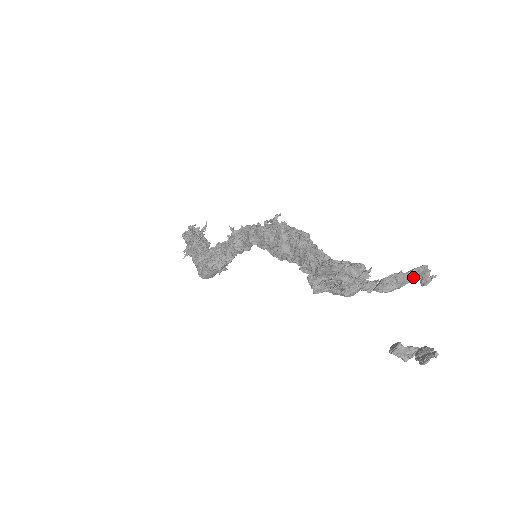
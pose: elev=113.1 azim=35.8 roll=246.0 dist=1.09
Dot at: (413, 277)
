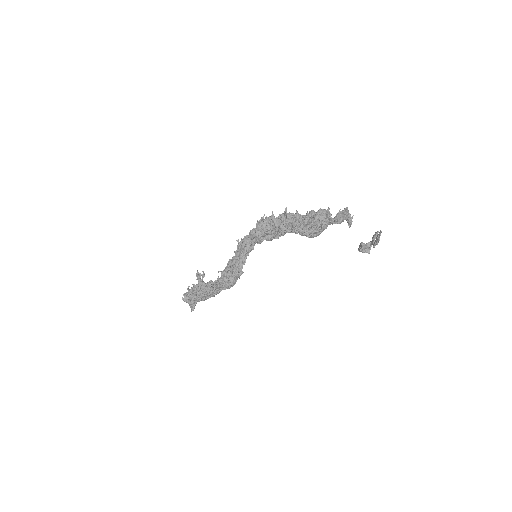
Dot at: (346, 213)
